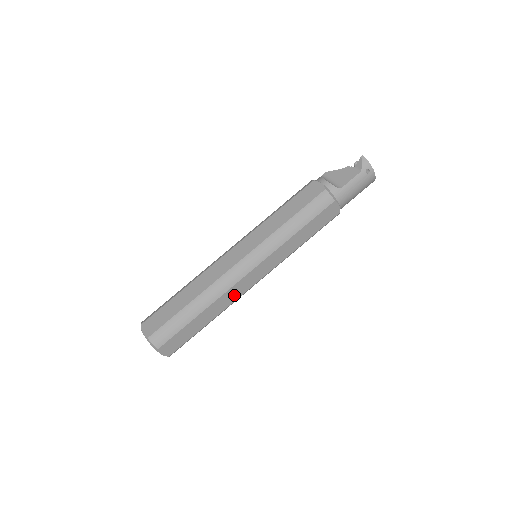
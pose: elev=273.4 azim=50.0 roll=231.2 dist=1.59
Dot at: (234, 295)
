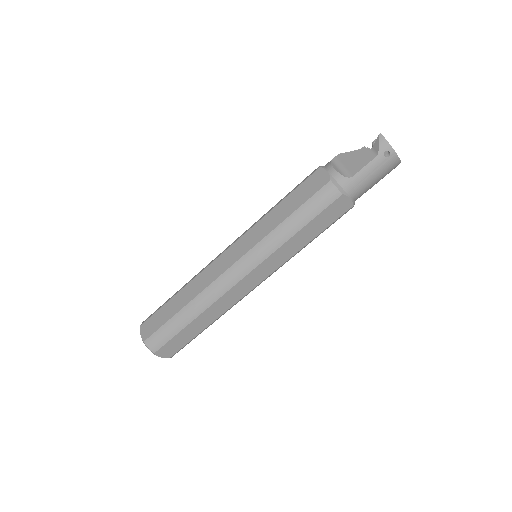
Dot at: (230, 300)
